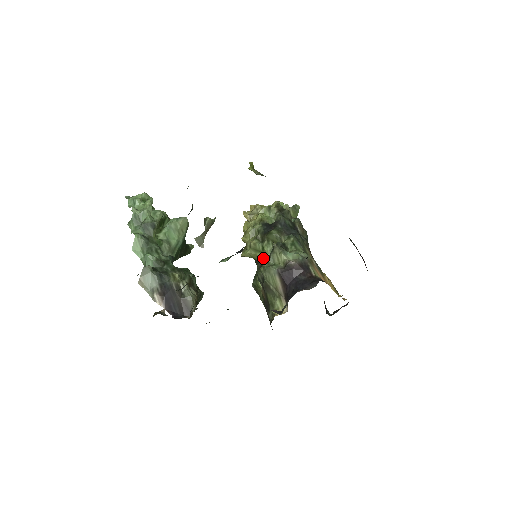
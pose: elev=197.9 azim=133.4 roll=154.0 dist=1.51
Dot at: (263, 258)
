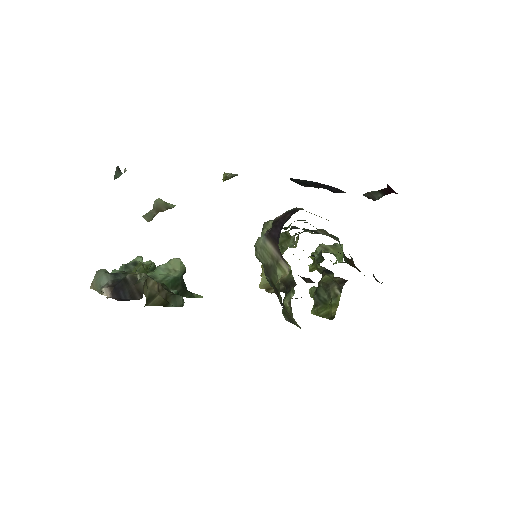
Dot at: occluded
